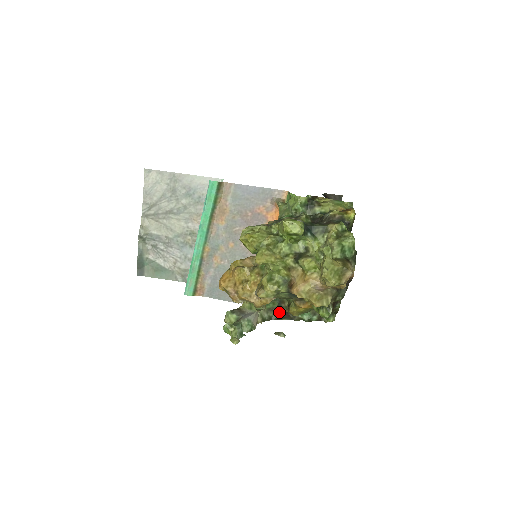
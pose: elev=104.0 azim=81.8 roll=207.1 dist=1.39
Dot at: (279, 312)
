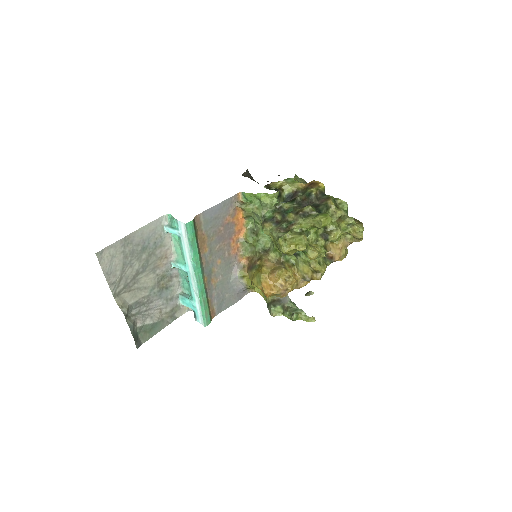
Dot at: occluded
